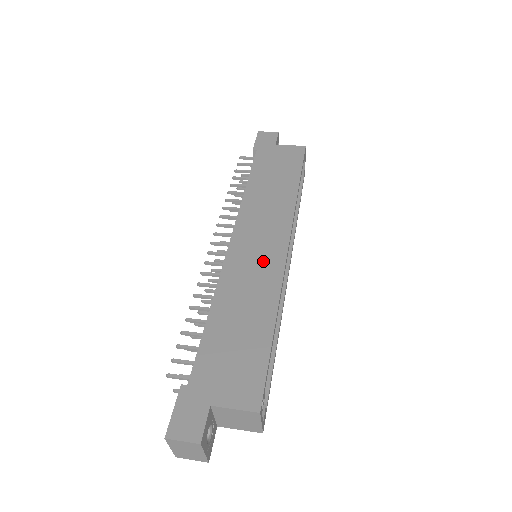
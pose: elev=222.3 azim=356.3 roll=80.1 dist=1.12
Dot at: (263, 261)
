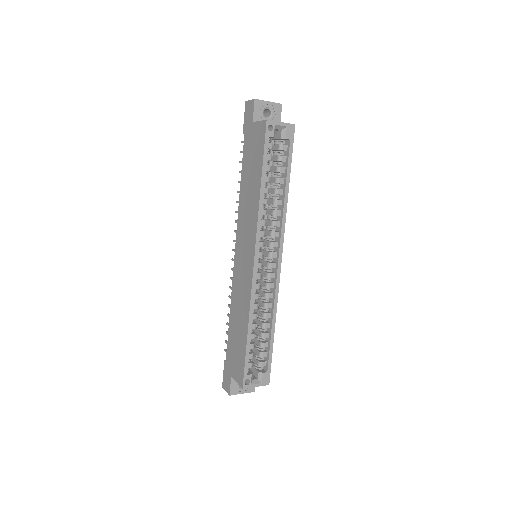
Dot at: (245, 276)
